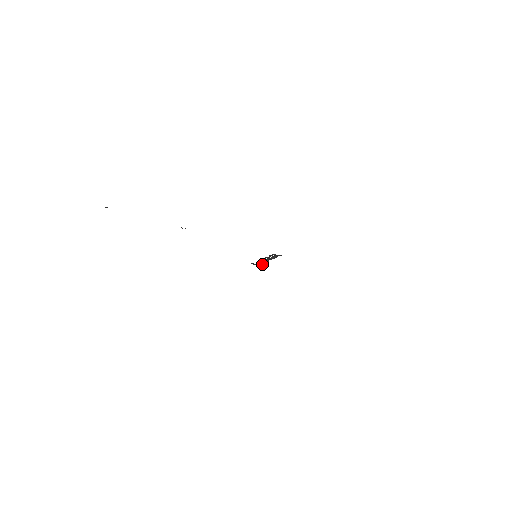
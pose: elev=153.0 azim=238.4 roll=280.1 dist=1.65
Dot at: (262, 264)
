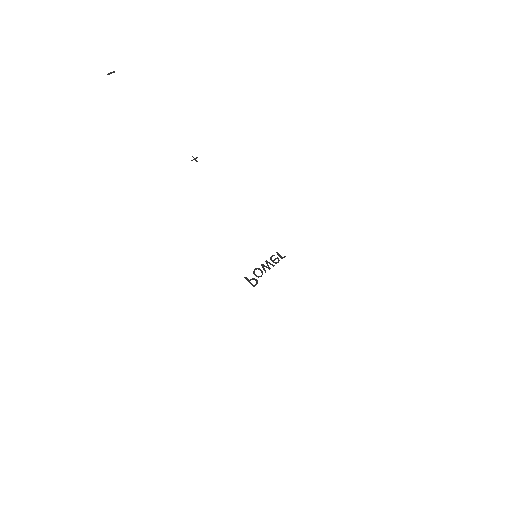
Dot at: (256, 280)
